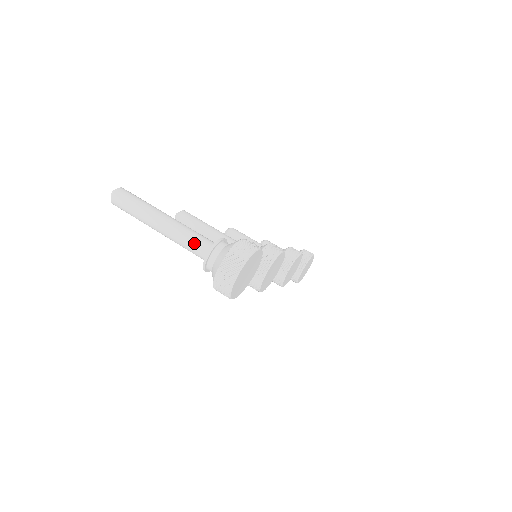
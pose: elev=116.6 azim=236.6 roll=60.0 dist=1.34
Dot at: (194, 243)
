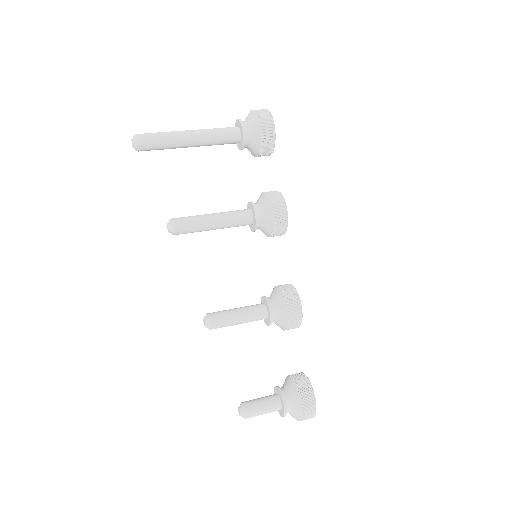
Dot at: (222, 128)
